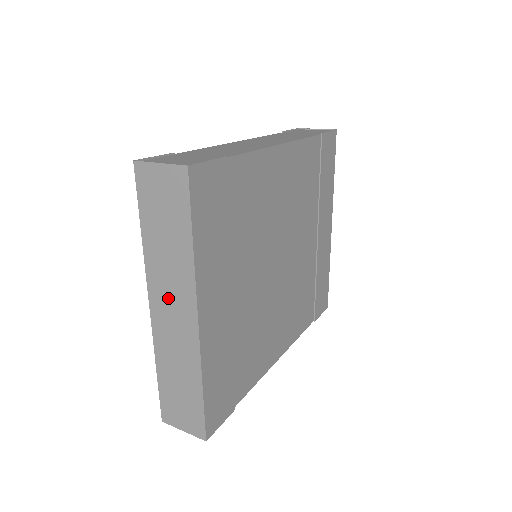
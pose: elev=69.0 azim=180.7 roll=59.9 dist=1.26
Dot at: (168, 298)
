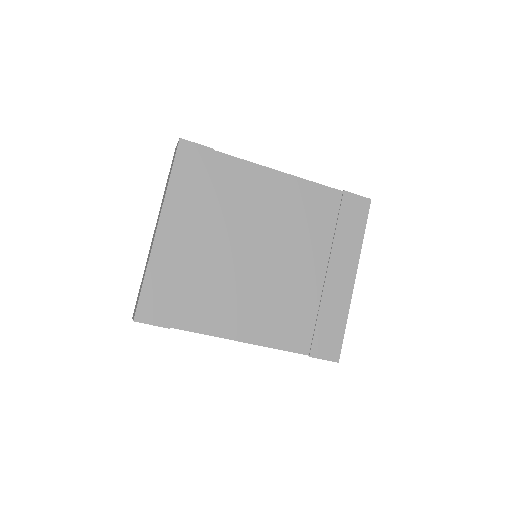
Dot at: occluded
